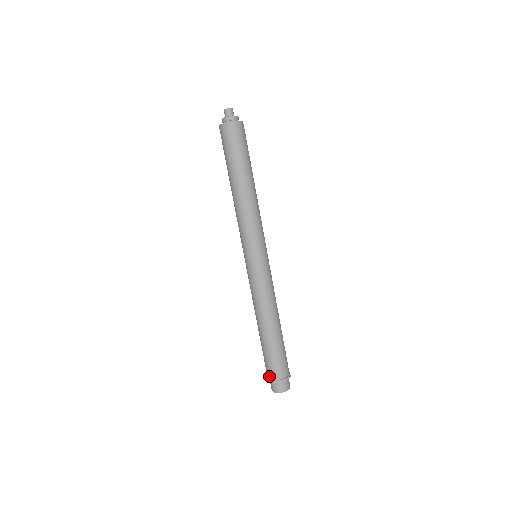
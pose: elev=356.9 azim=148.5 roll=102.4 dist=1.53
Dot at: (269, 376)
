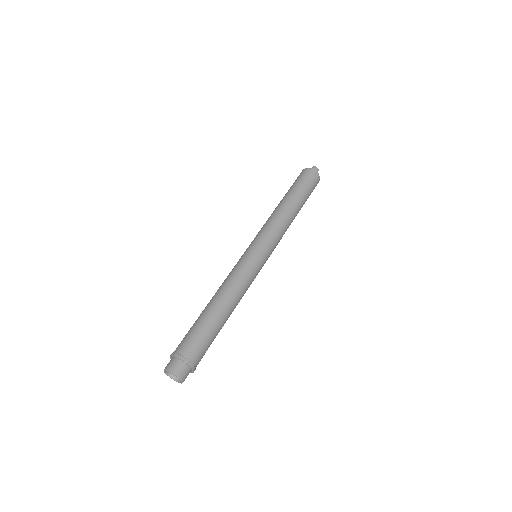
Dot at: (175, 350)
